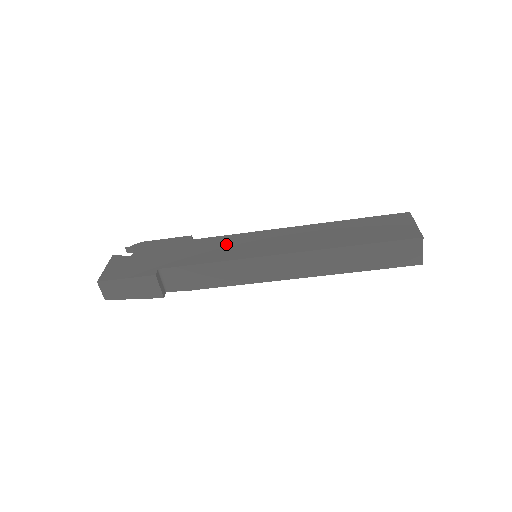
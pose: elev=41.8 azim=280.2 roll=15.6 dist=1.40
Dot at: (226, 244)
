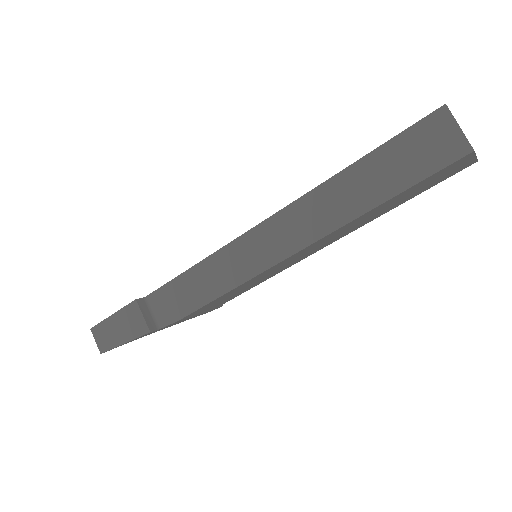
Dot at: occluded
